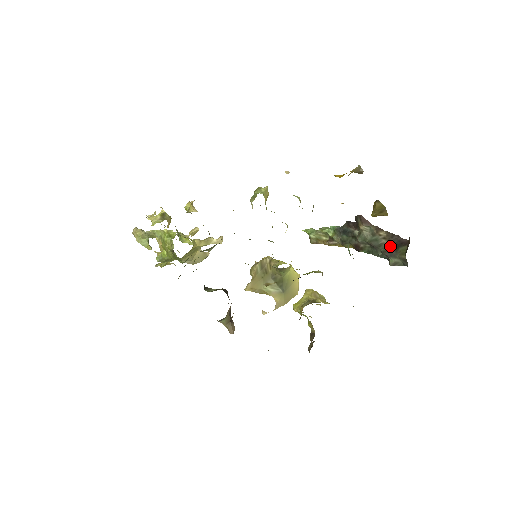
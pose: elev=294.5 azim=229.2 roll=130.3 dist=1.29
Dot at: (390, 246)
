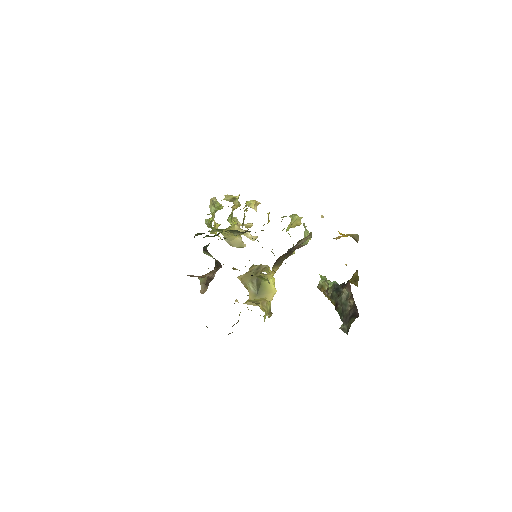
Dot at: (349, 314)
